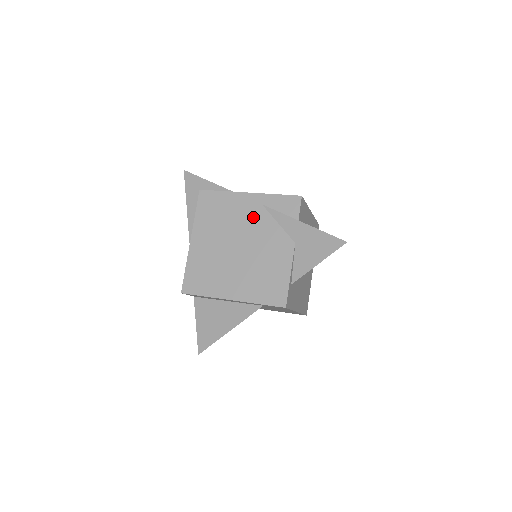
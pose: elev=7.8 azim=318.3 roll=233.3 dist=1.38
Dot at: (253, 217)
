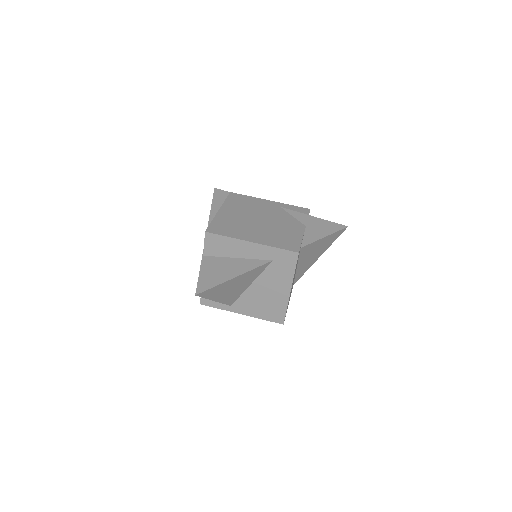
Dot at: (273, 210)
